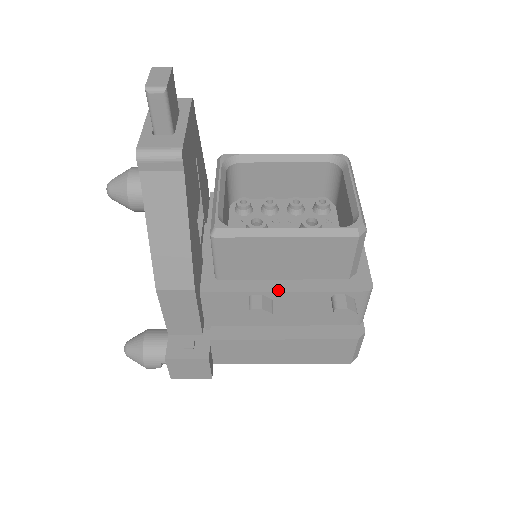
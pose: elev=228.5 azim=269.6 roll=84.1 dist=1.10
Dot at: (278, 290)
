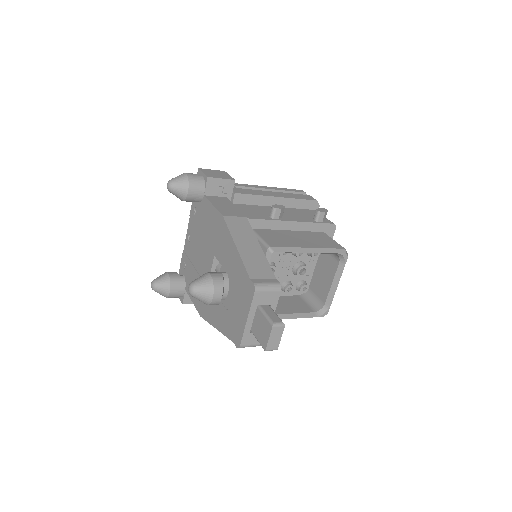
Dot at: occluded
